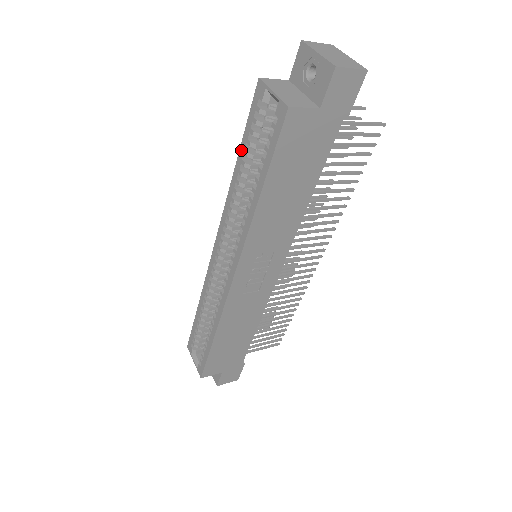
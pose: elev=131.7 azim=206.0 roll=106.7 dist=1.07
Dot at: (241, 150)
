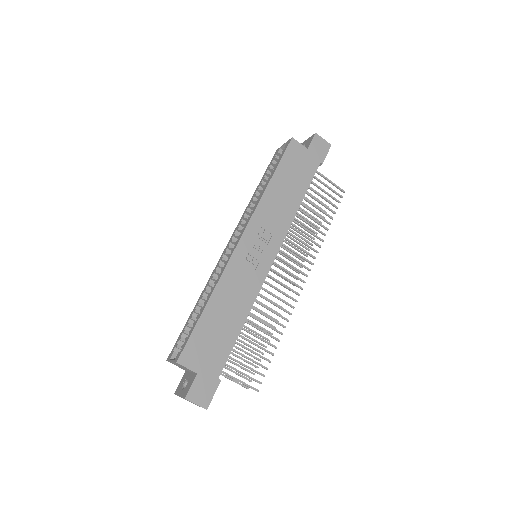
Dot at: (261, 181)
